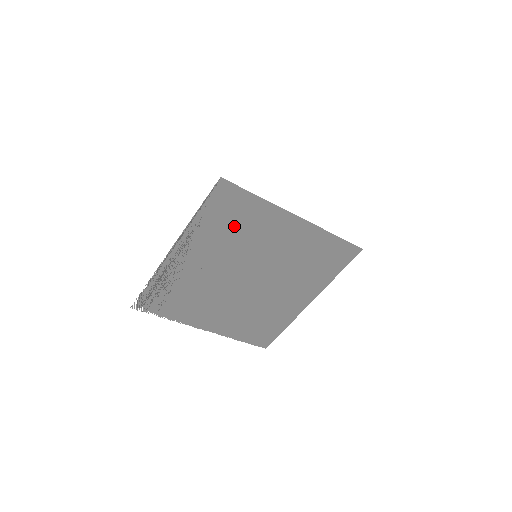
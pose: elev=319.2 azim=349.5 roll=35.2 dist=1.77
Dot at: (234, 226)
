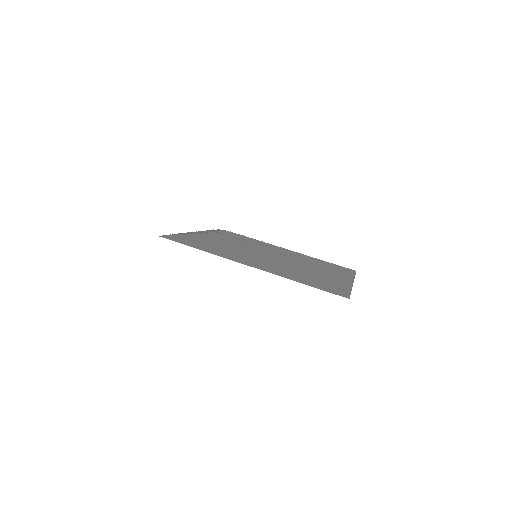
Dot at: (212, 245)
